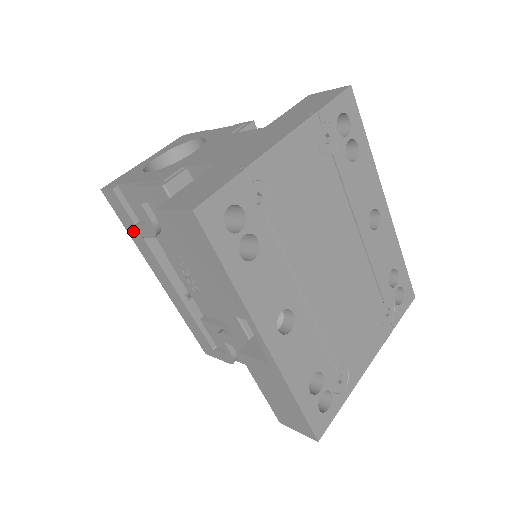
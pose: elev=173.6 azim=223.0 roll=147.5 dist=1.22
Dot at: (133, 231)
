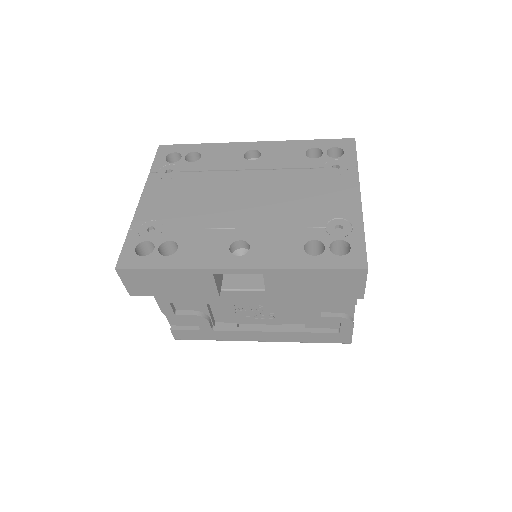
Dot at: (209, 335)
